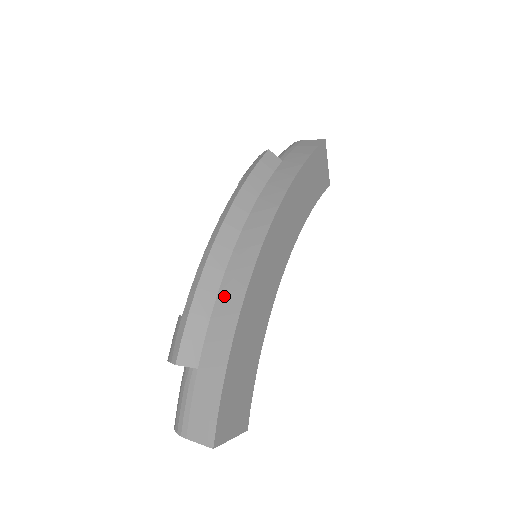
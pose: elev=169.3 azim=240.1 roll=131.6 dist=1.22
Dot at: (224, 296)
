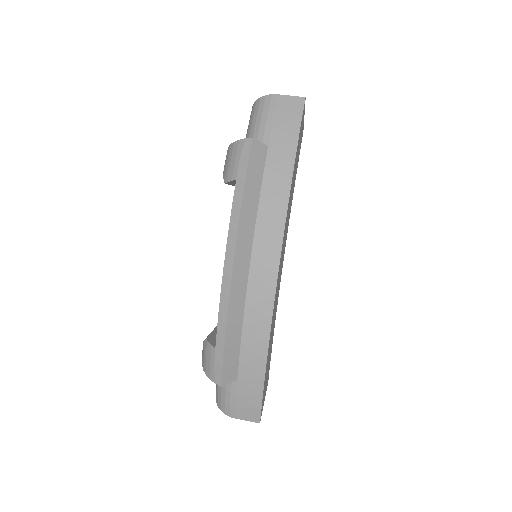
Dot at: (250, 326)
